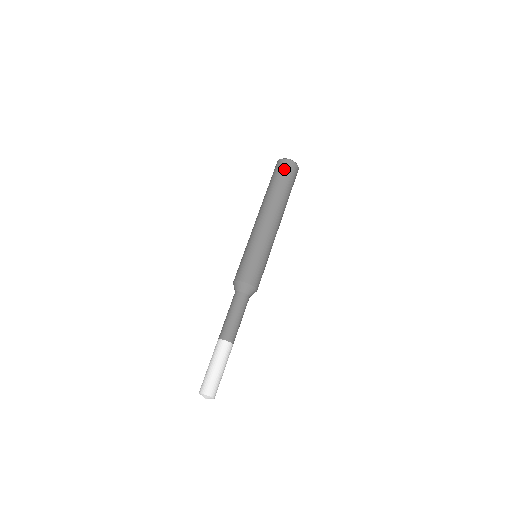
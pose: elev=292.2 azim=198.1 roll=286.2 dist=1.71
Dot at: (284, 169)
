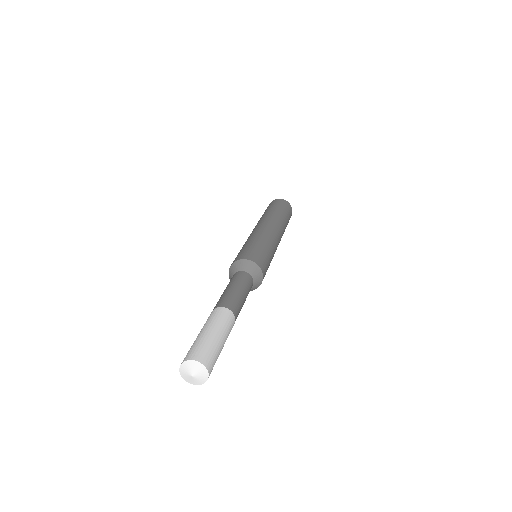
Dot at: (277, 202)
